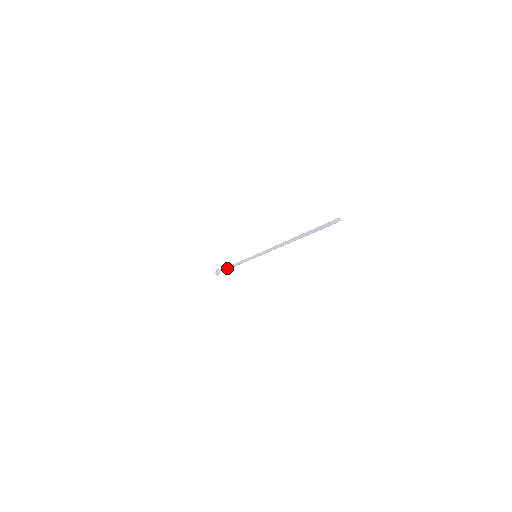
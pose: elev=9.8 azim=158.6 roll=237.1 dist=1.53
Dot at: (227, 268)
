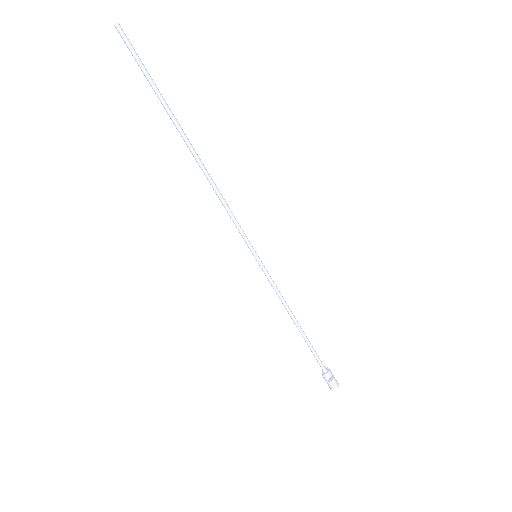
Dot at: occluded
